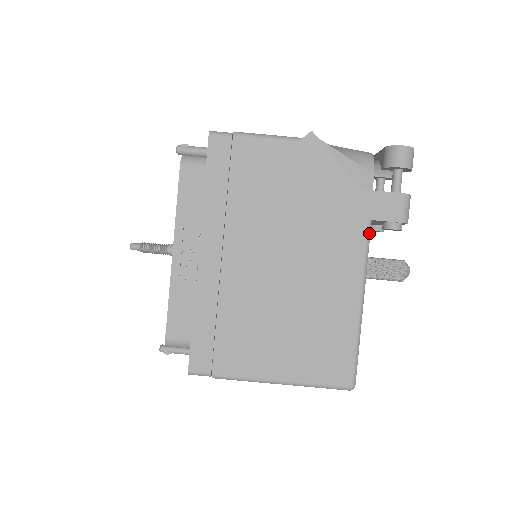
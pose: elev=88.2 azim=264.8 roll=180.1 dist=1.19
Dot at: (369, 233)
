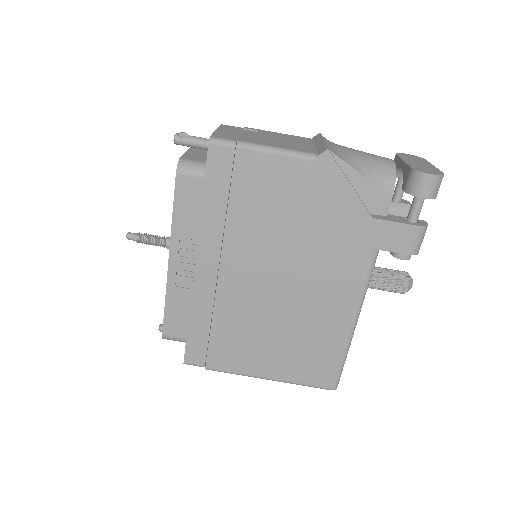
Dot at: (374, 261)
